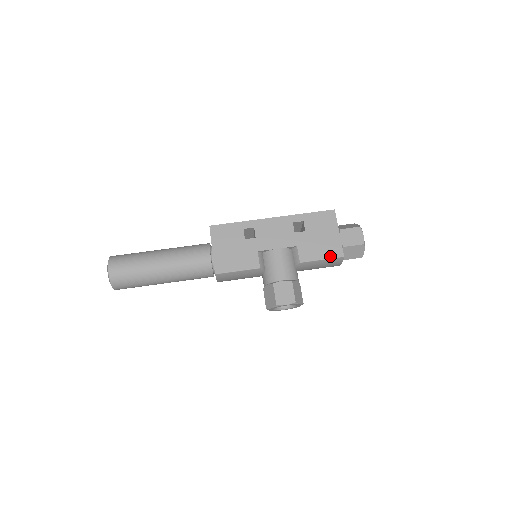
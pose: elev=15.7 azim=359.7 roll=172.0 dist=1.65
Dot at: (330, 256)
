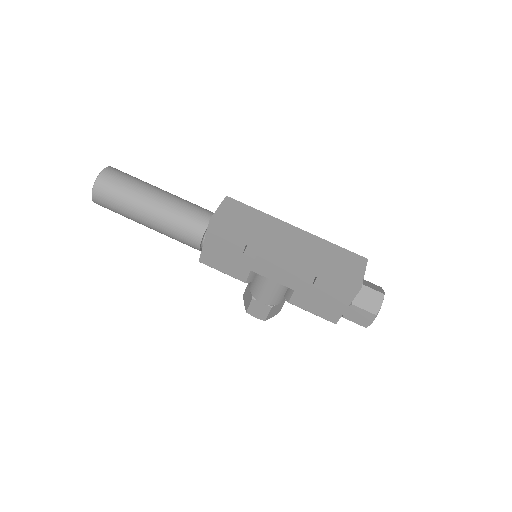
Dot at: (322, 316)
